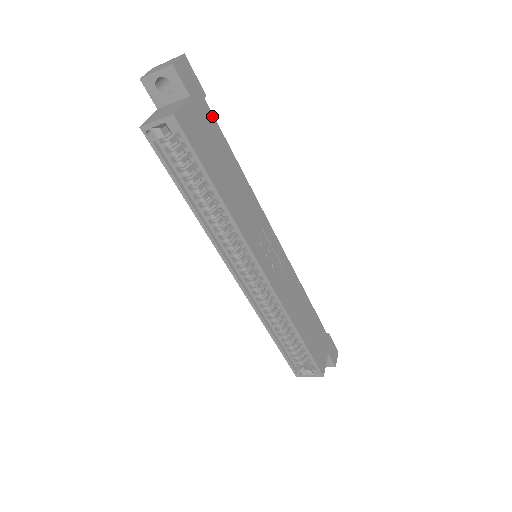
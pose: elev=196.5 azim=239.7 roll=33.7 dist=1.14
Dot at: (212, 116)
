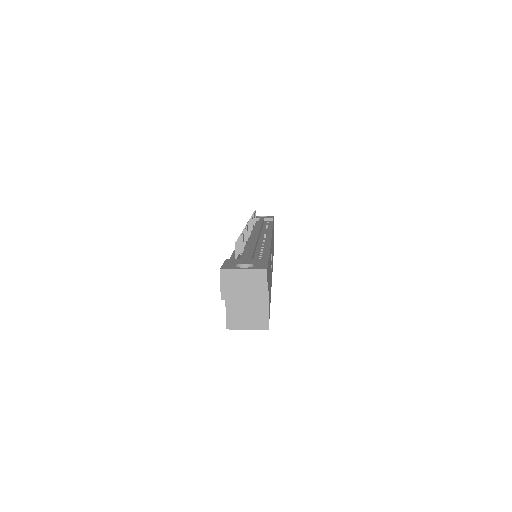
Dot at: occluded
